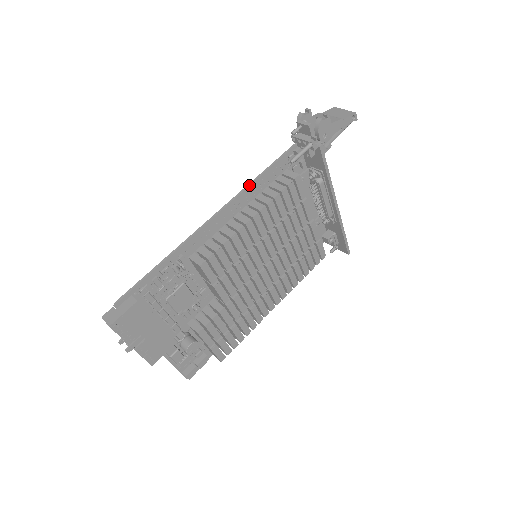
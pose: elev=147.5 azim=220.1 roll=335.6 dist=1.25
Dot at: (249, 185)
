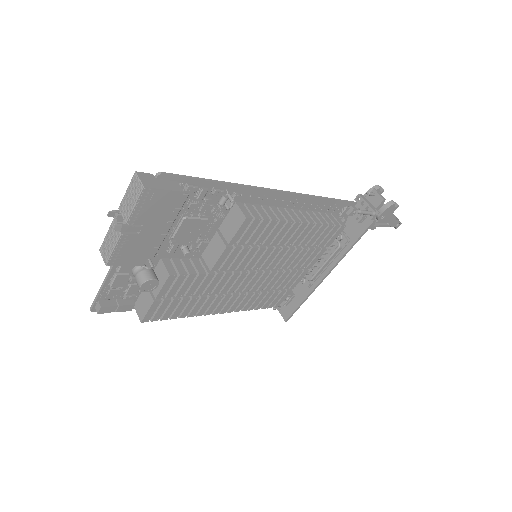
Dot at: (316, 196)
